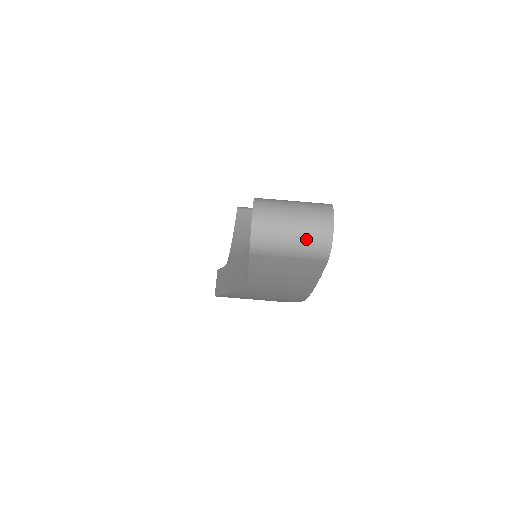
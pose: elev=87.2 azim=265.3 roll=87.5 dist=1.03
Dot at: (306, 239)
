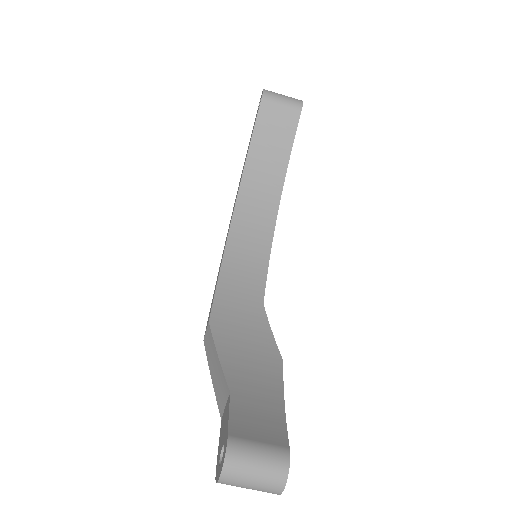
Dot at: occluded
